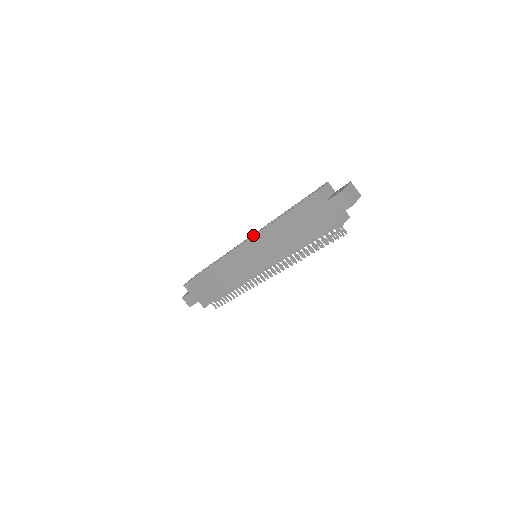
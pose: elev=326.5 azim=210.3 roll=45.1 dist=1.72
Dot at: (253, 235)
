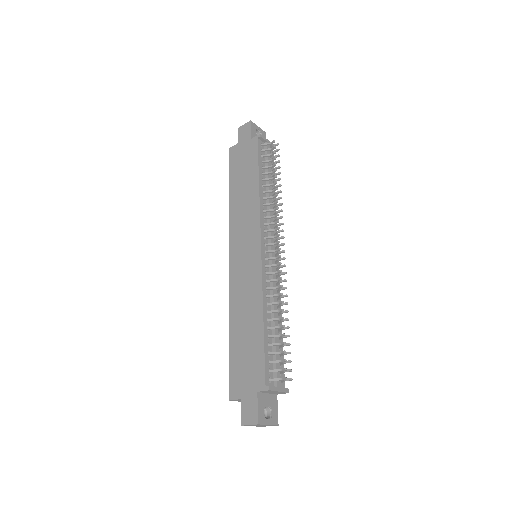
Dot at: occluded
